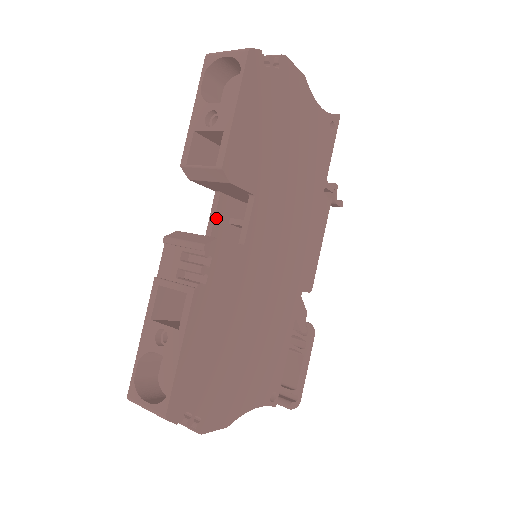
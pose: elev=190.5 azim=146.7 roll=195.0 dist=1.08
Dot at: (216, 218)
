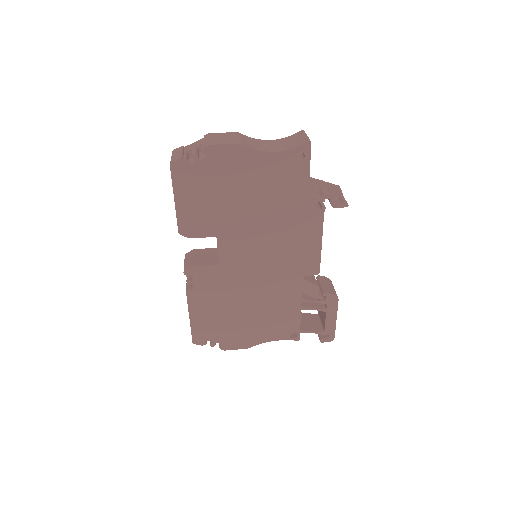
Dot at: occluded
